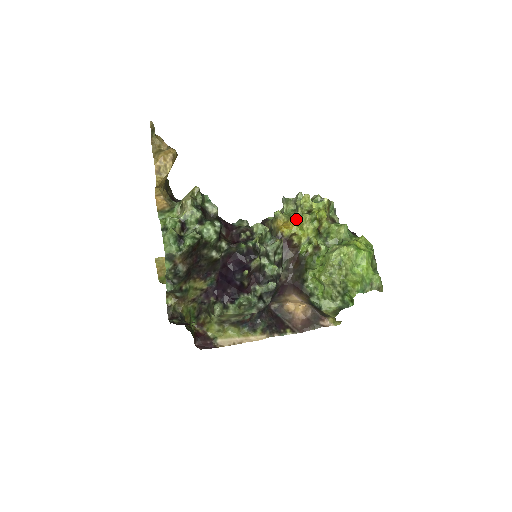
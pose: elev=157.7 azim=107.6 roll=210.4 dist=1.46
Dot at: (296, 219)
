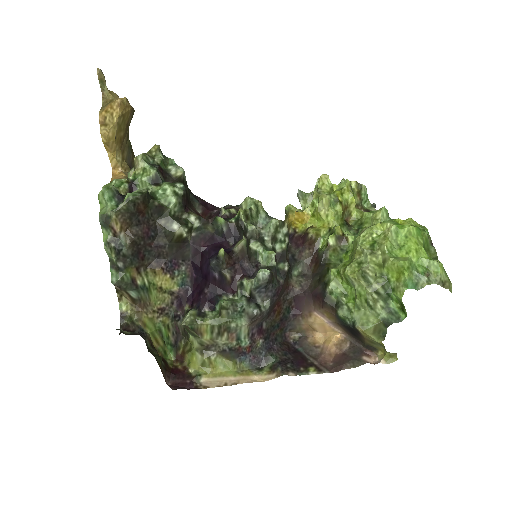
Dot at: (311, 207)
